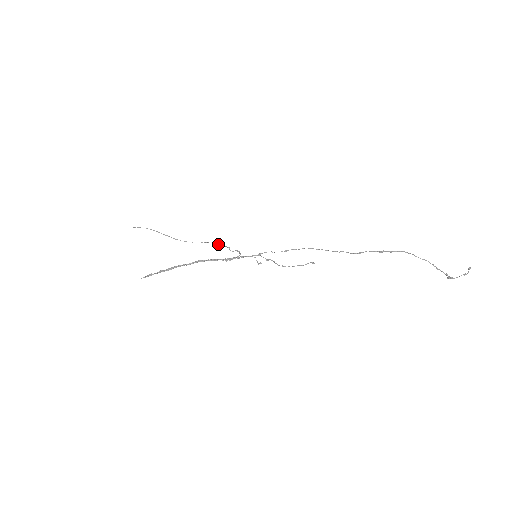
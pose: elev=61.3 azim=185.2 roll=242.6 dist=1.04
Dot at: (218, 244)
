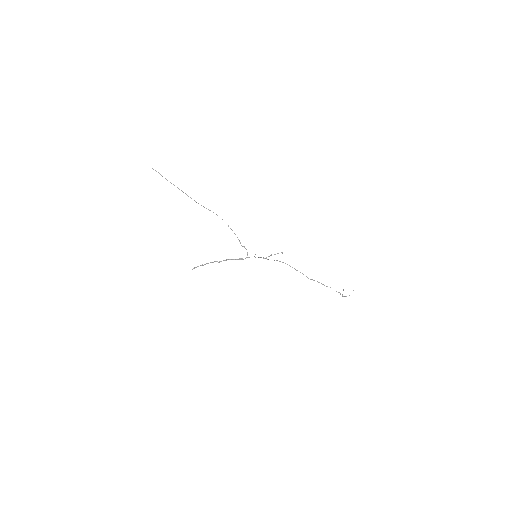
Dot at: (230, 228)
